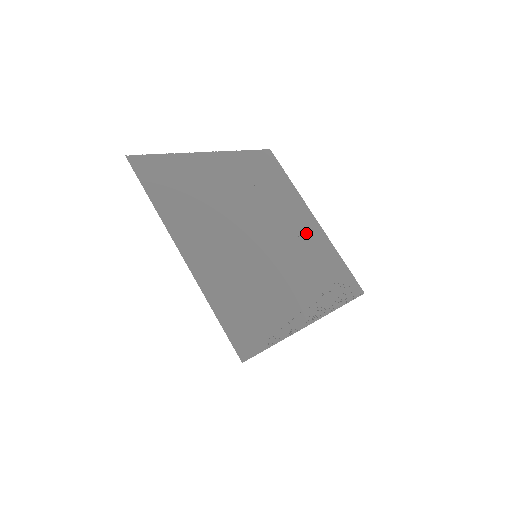
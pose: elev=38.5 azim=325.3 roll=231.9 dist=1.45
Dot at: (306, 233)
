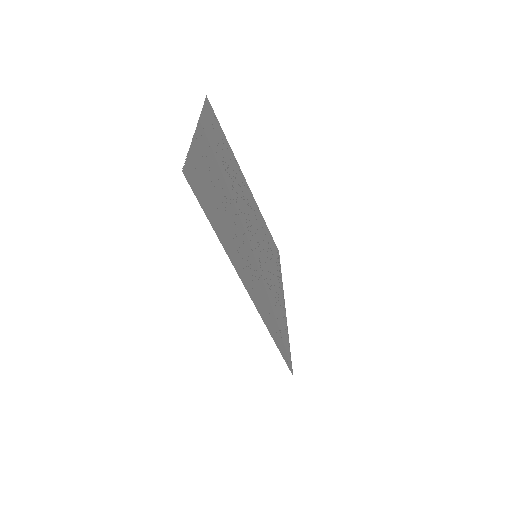
Dot at: (252, 205)
